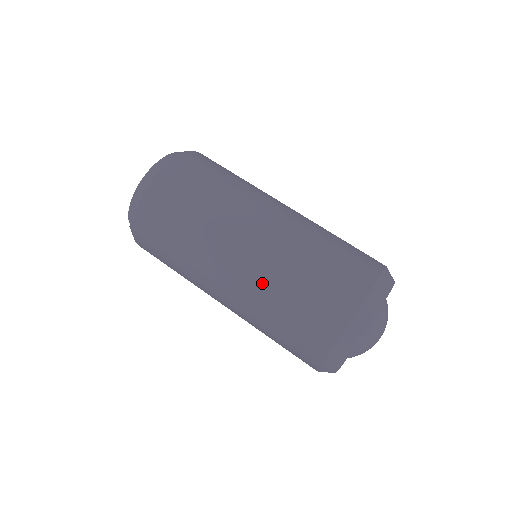
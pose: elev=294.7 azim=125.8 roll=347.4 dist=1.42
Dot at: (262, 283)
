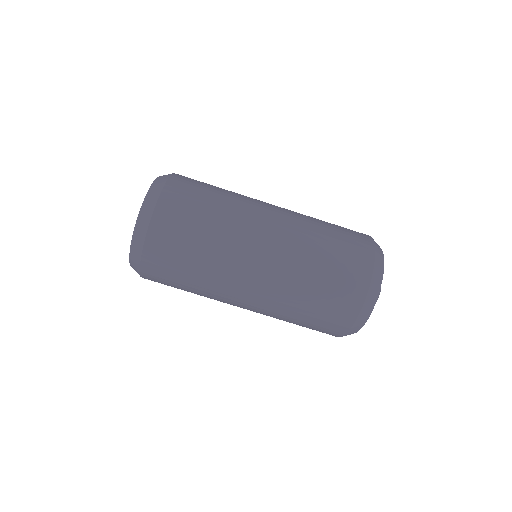
Dot at: (273, 312)
